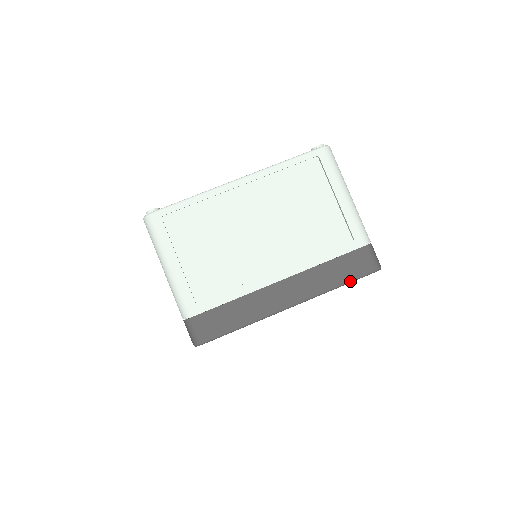
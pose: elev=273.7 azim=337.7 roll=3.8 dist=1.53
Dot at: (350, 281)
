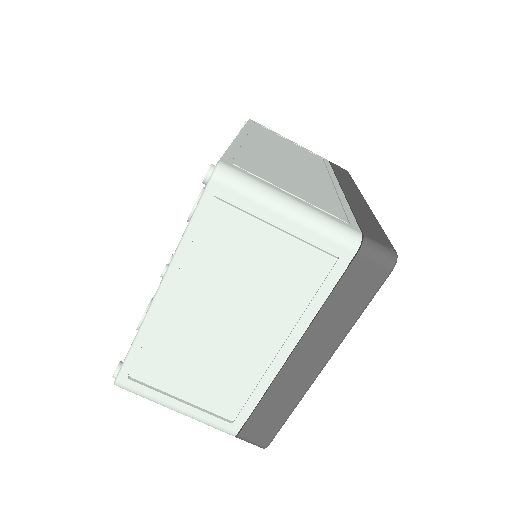
Dot at: (369, 302)
